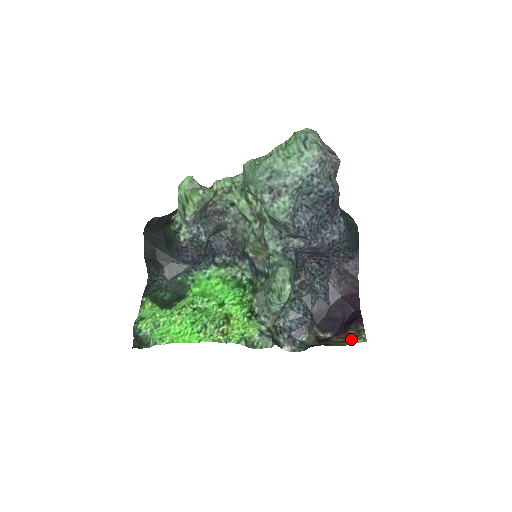
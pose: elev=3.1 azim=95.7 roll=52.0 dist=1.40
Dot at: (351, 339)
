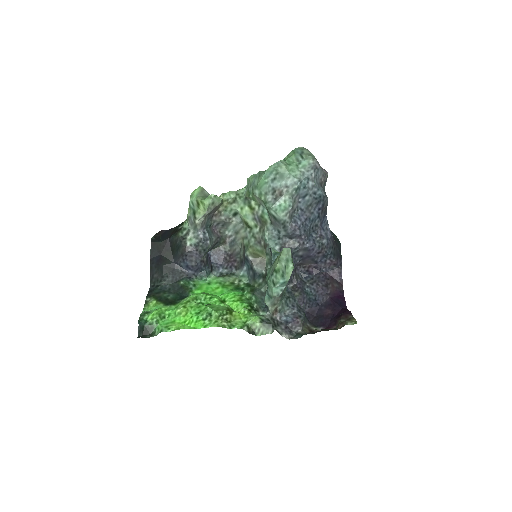
Dot at: (343, 323)
